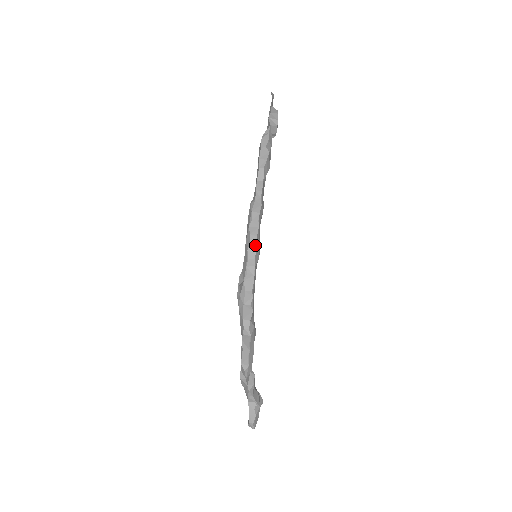
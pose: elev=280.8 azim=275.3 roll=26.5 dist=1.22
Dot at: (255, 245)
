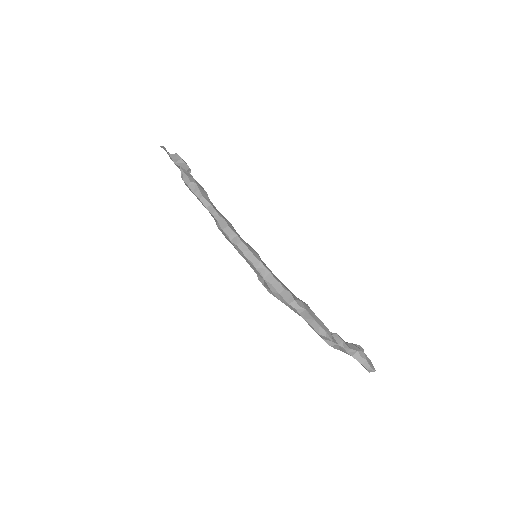
Dot at: (247, 249)
